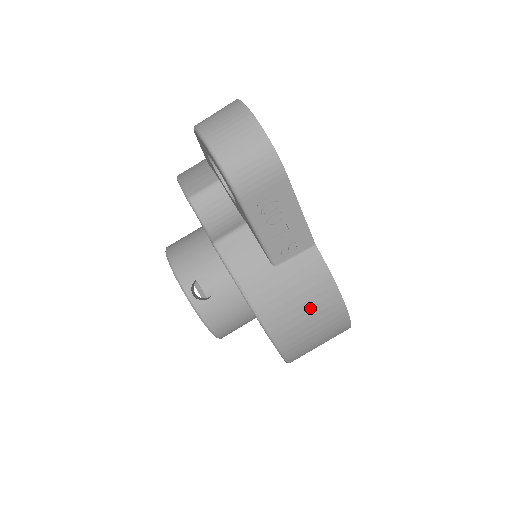
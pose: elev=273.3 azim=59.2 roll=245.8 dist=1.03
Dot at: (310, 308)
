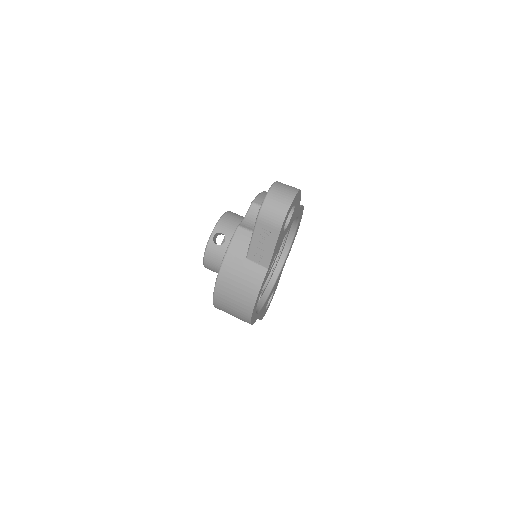
Dot at: (241, 289)
